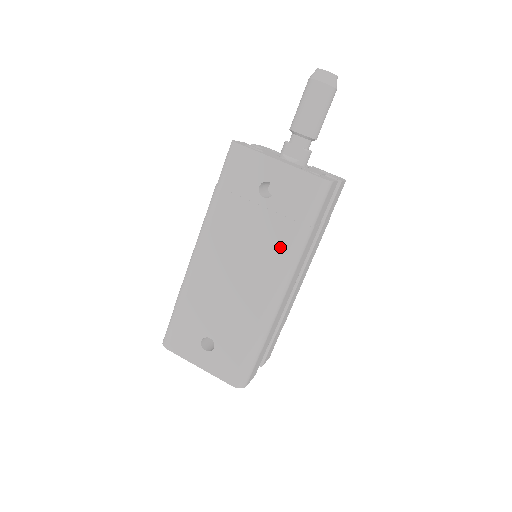
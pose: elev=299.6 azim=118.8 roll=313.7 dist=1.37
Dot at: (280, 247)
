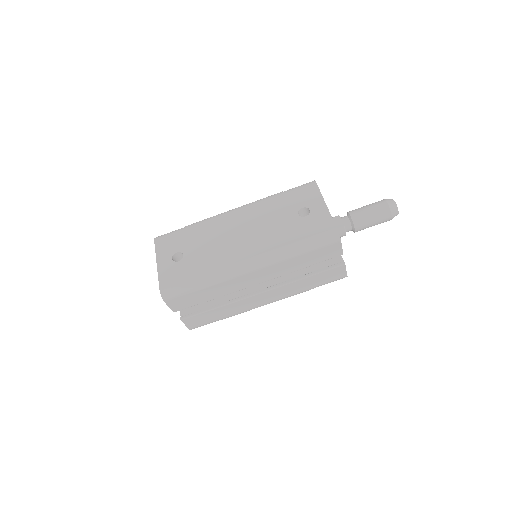
Dot at: (277, 243)
